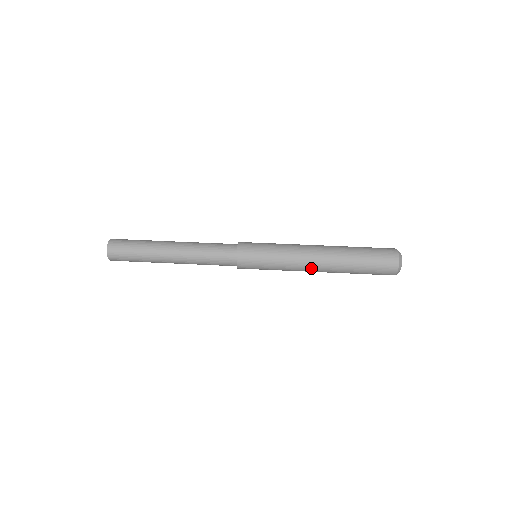
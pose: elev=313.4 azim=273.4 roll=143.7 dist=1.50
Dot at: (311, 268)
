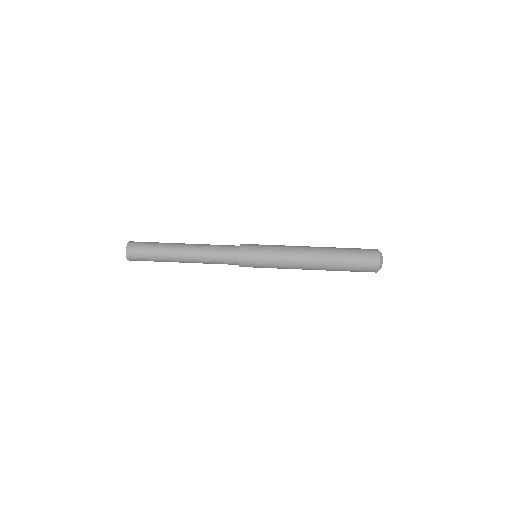
Dot at: (304, 260)
